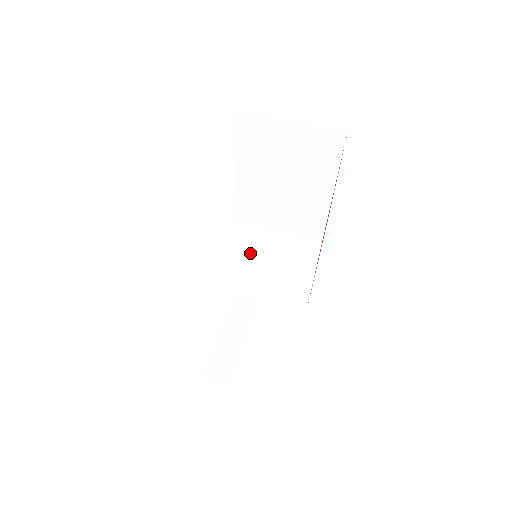
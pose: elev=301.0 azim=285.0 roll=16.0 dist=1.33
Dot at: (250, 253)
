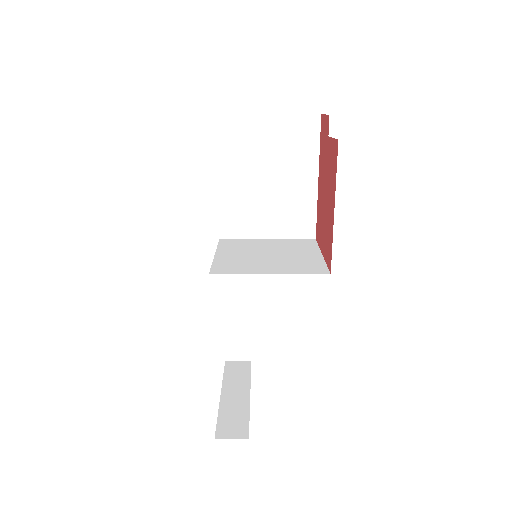
Dot at: (249, 253)
